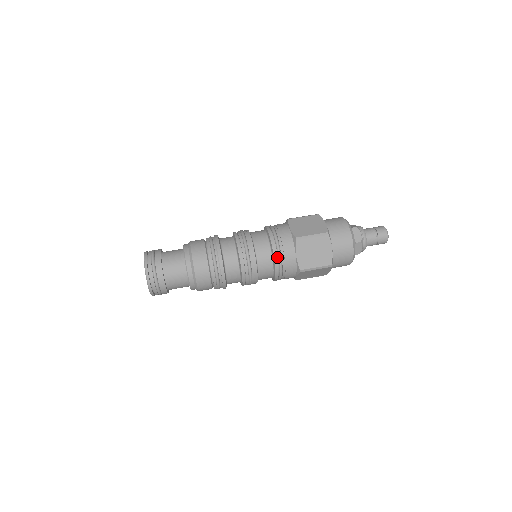
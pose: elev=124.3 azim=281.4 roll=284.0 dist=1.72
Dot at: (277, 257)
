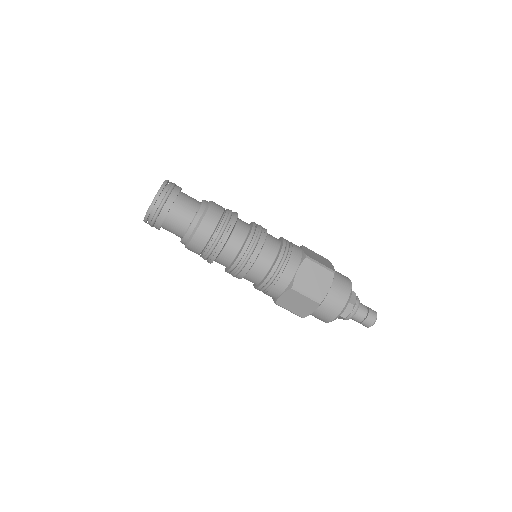
Dot at: occluded
